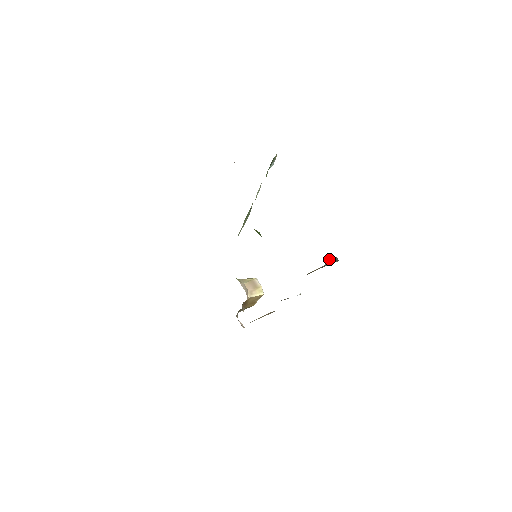
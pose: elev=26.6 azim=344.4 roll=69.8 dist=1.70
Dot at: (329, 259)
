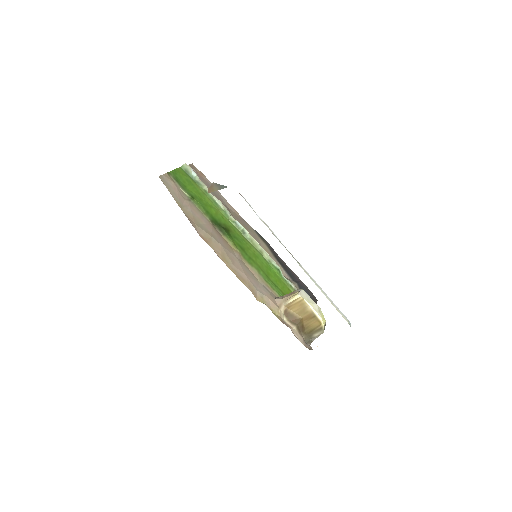
Dot at: (210, 189)
